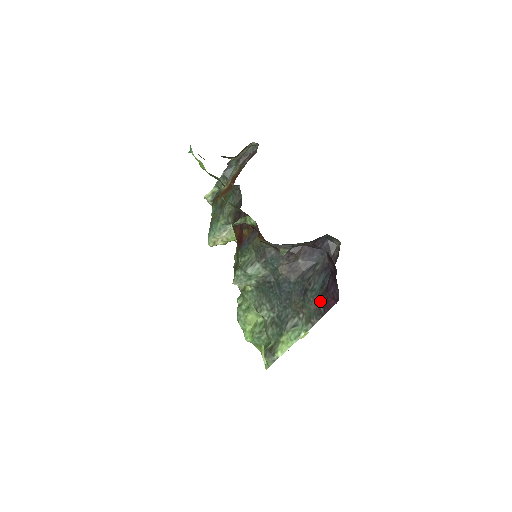
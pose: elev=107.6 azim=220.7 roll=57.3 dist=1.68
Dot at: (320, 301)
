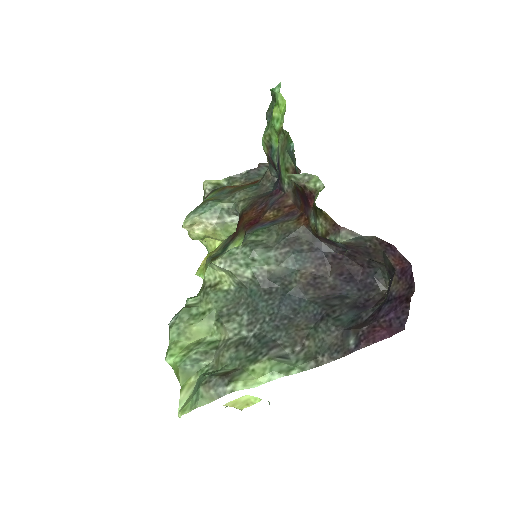
Dot at: (353, 331)
